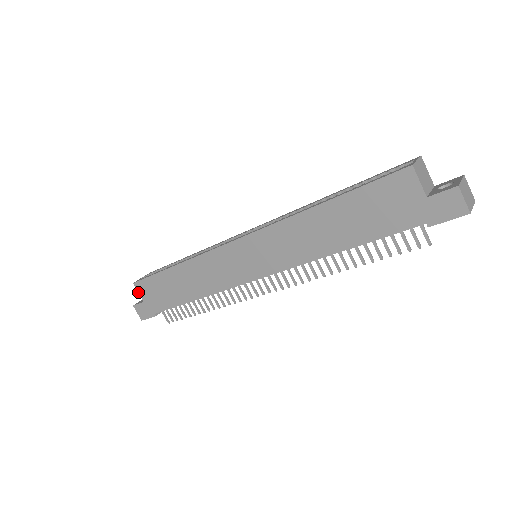
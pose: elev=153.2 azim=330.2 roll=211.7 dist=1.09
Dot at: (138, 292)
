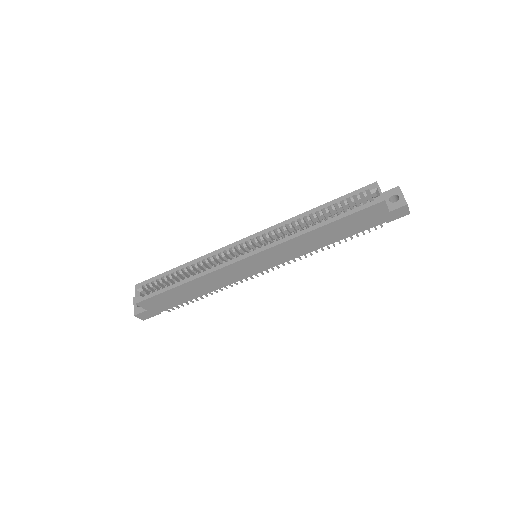
Dot at: occluded
